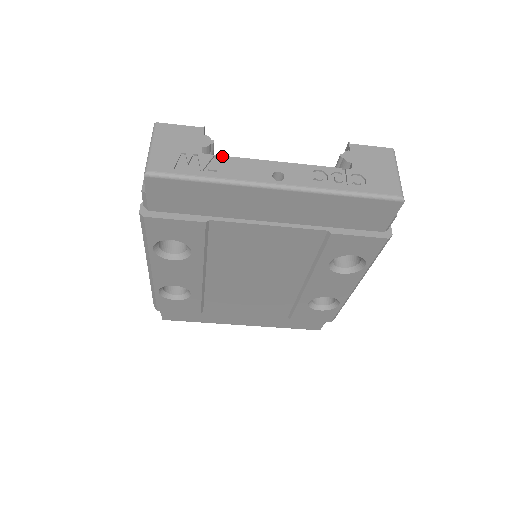
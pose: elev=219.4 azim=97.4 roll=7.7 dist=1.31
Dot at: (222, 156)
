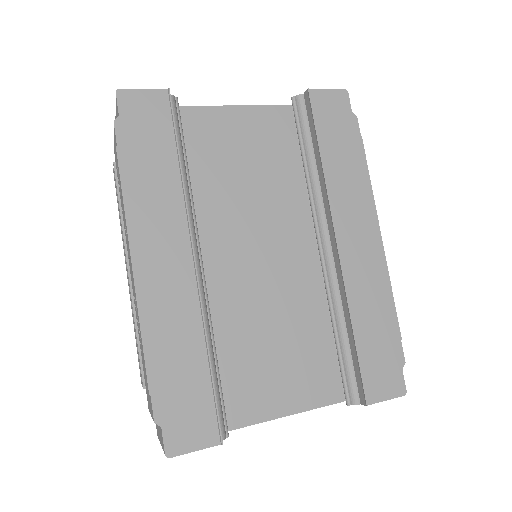
Dot at: occluded
